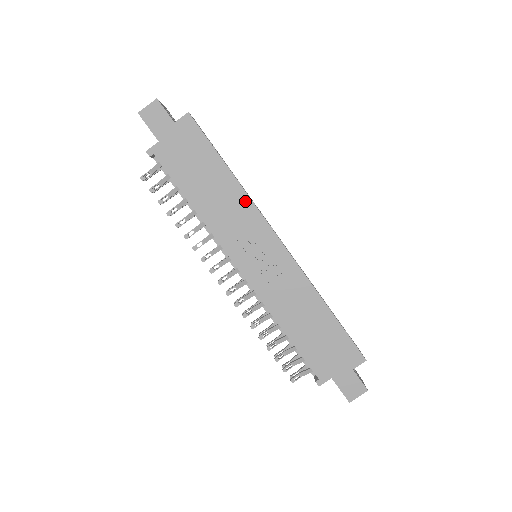
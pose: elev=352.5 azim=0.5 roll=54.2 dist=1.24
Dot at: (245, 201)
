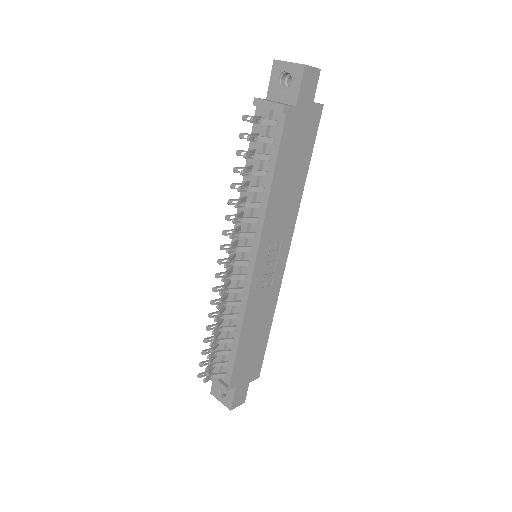
Dot at: (295, 210)
